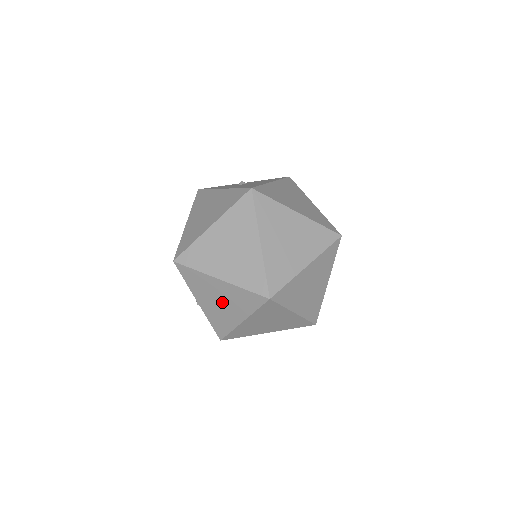
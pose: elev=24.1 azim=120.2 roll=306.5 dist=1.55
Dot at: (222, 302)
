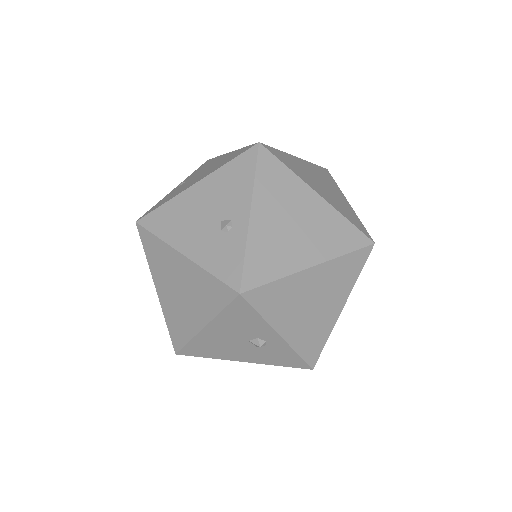
Dot at: (297, 226)
